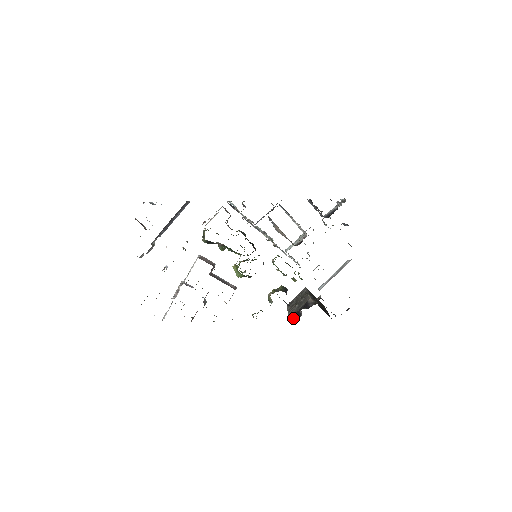
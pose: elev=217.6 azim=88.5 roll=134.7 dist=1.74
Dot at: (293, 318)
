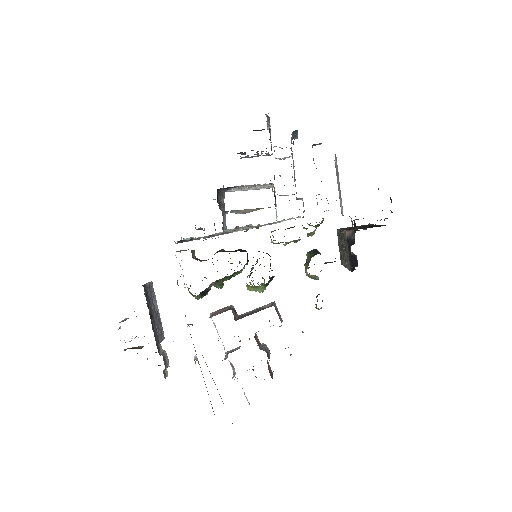
Dot at: (352, 267)
